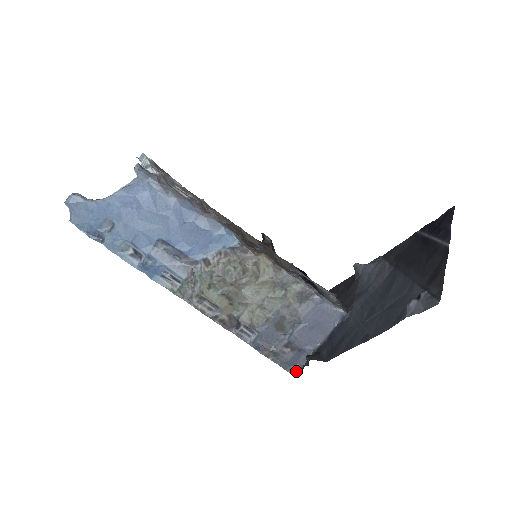
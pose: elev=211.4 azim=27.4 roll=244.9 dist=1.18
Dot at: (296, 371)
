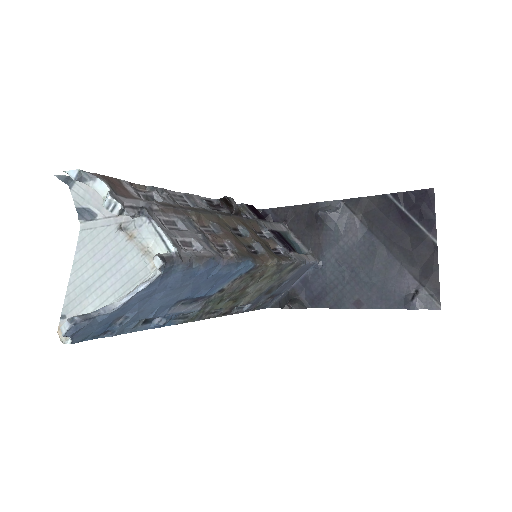
Dot at: (270, 305)
